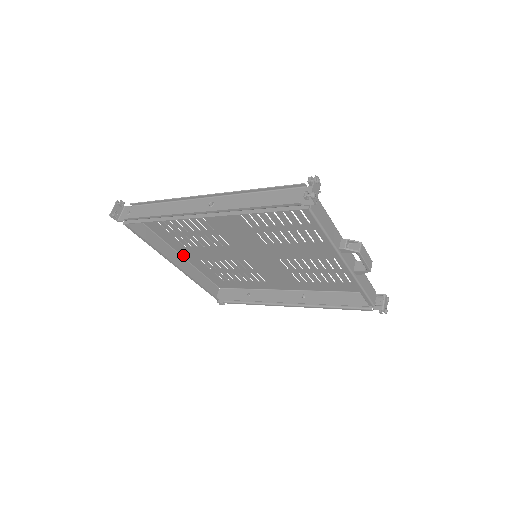
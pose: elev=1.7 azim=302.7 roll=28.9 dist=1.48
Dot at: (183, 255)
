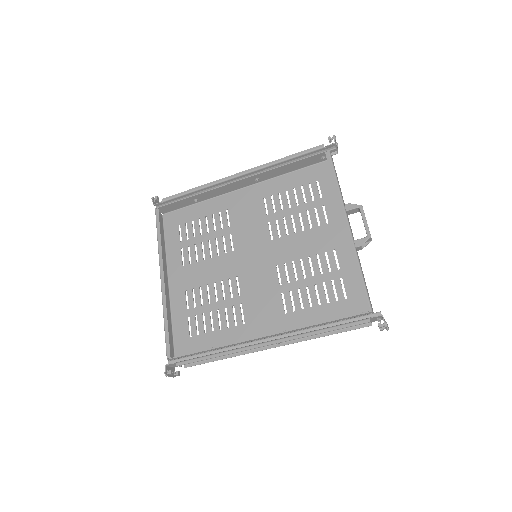
Dot at: (171, 284)
